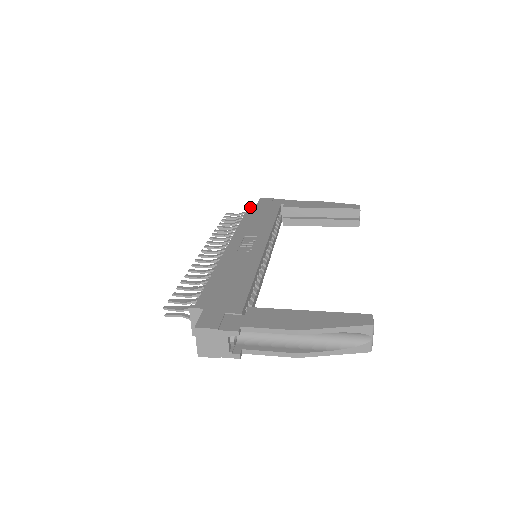
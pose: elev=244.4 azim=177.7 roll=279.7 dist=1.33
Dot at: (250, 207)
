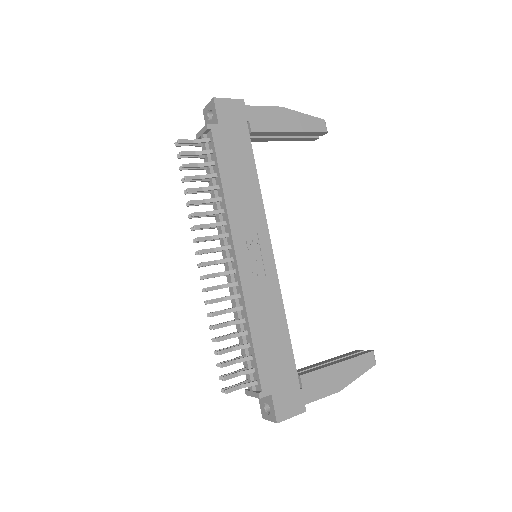
Dot at: (215, 138)
